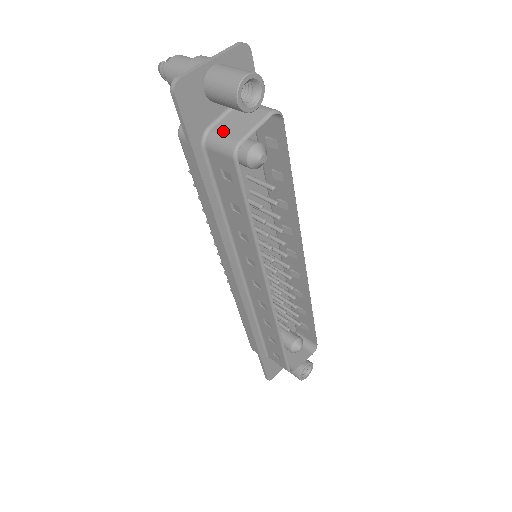
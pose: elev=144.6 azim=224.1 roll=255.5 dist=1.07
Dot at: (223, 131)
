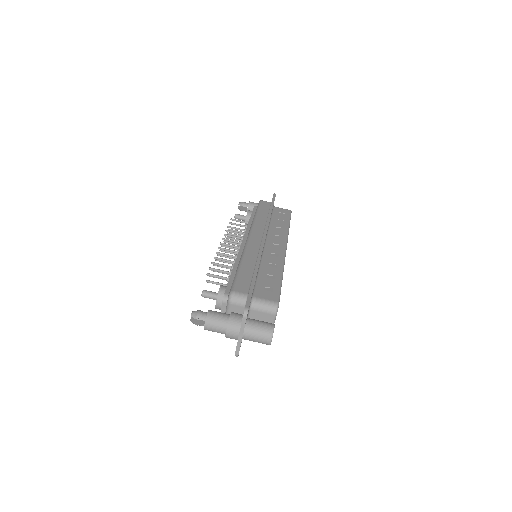
Dot at: occluded
